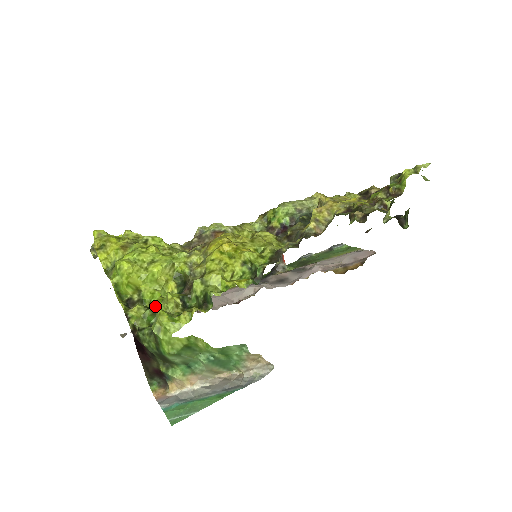
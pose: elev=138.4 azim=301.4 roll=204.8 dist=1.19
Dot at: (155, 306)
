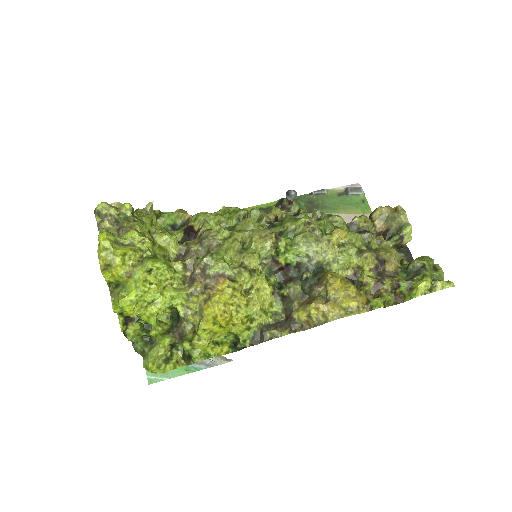
Dot at: (149, 335)
